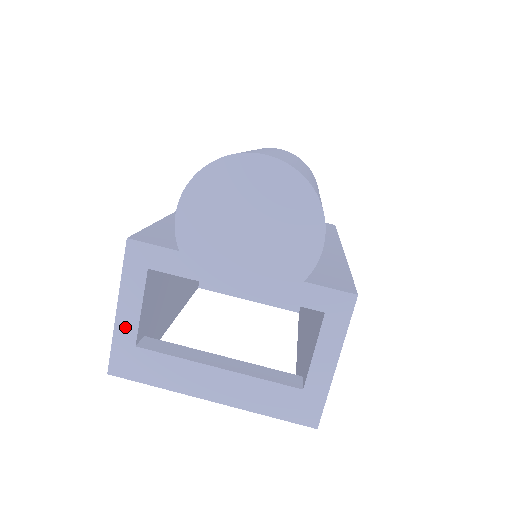
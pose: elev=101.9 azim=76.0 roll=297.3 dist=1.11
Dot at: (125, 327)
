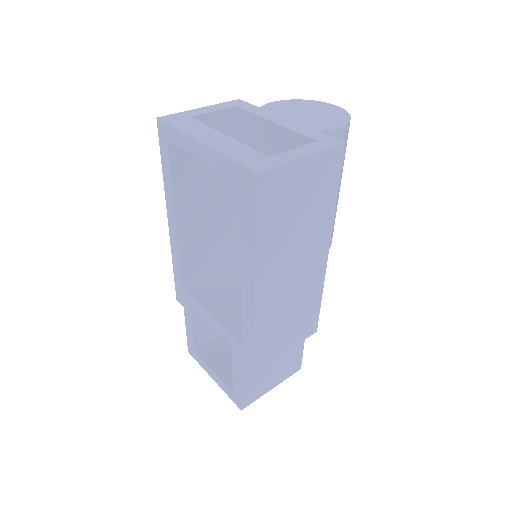
Dot at: (195, 112)
